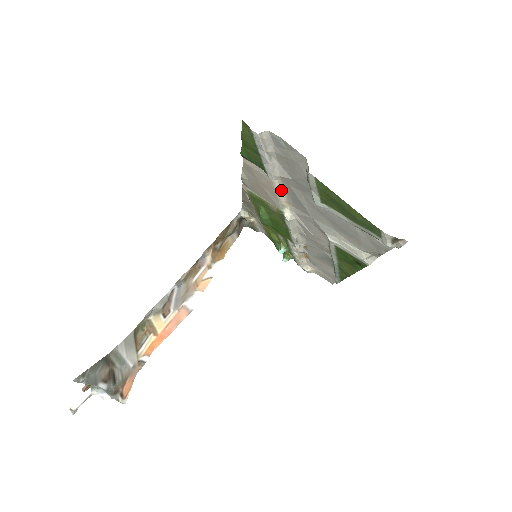
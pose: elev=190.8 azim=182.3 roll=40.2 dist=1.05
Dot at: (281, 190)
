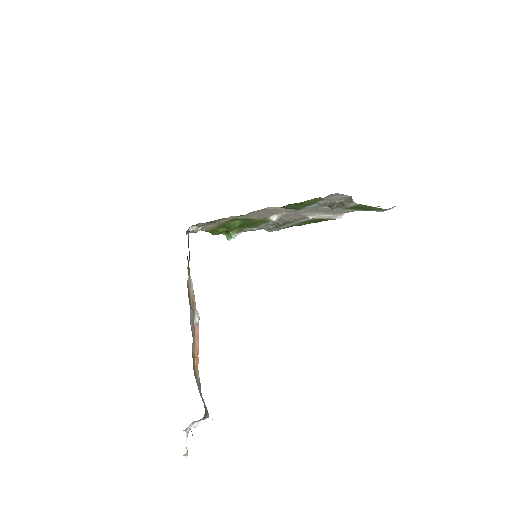
Dot at: (286, 210)
